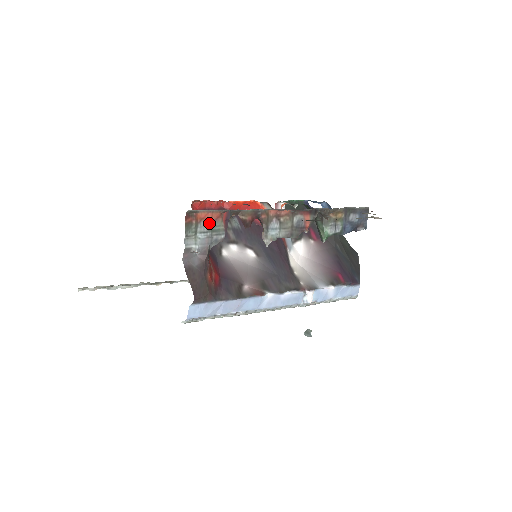
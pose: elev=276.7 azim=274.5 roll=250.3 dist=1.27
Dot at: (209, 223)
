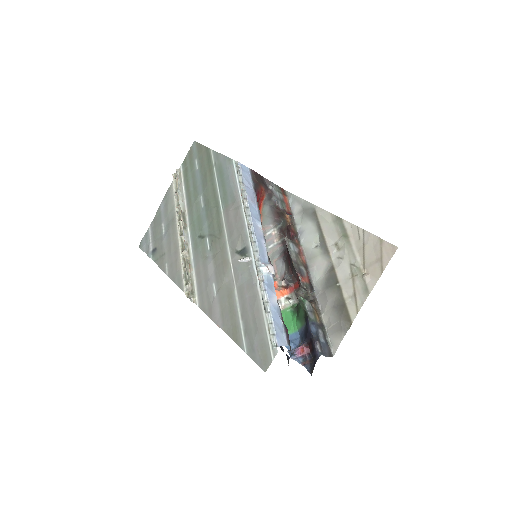
Dot at: (284, 202)
